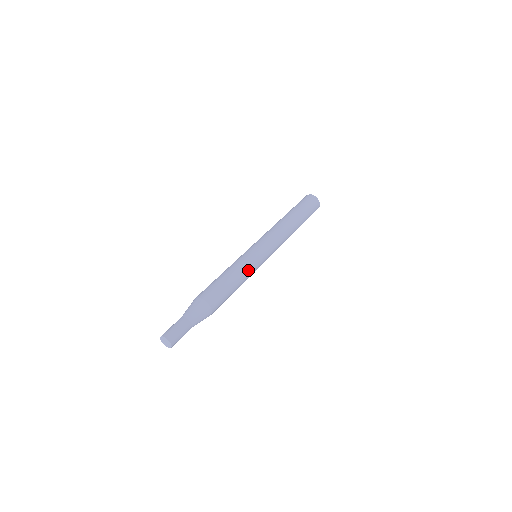
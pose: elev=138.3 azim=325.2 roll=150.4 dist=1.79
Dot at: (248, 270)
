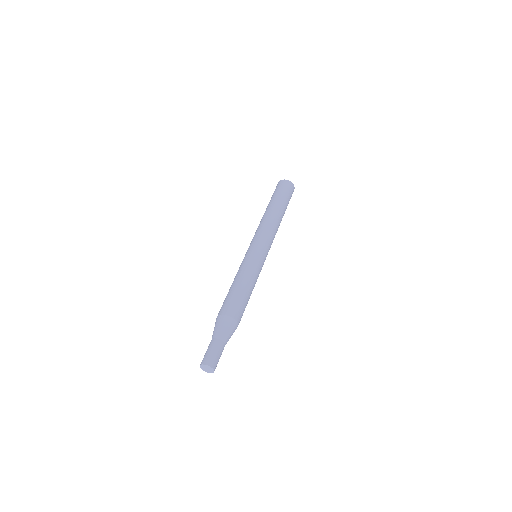
Dot at: occluded
